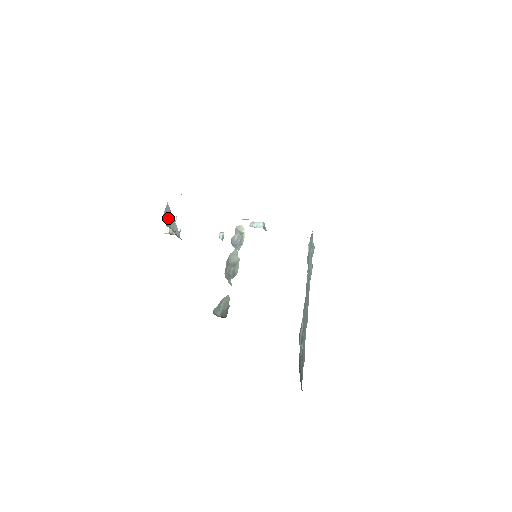
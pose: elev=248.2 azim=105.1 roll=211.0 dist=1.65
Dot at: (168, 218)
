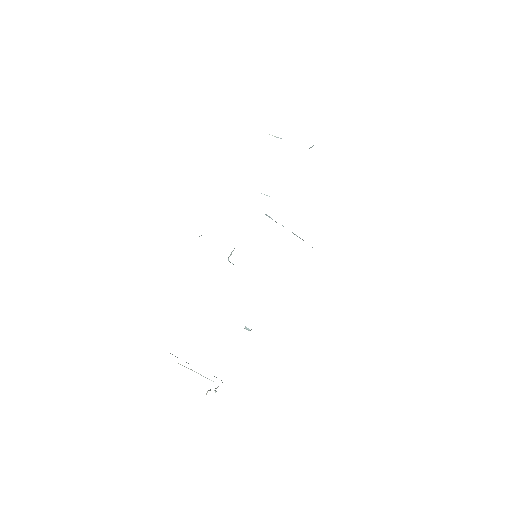
Dot at: occluded
